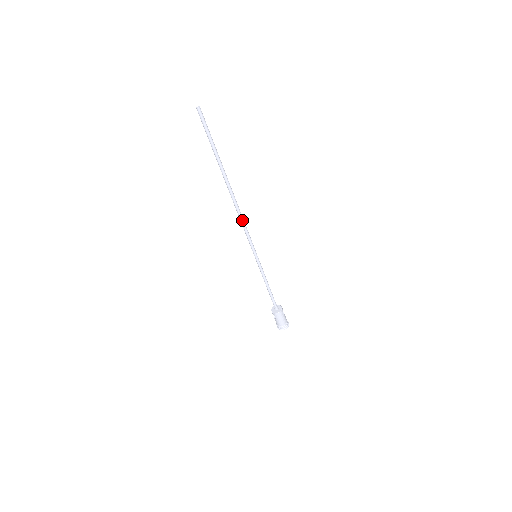
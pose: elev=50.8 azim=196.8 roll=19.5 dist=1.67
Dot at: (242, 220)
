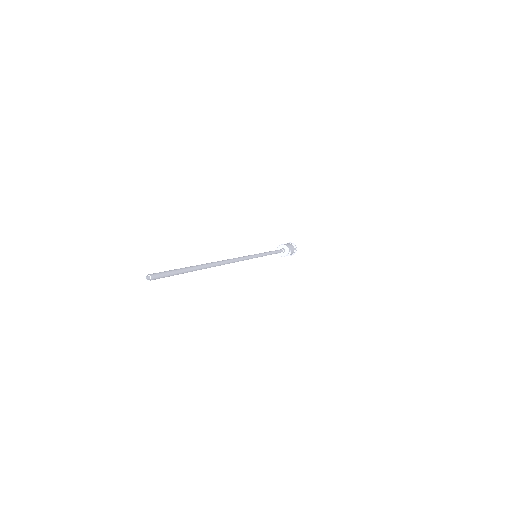
Dot at: (234, 262)
